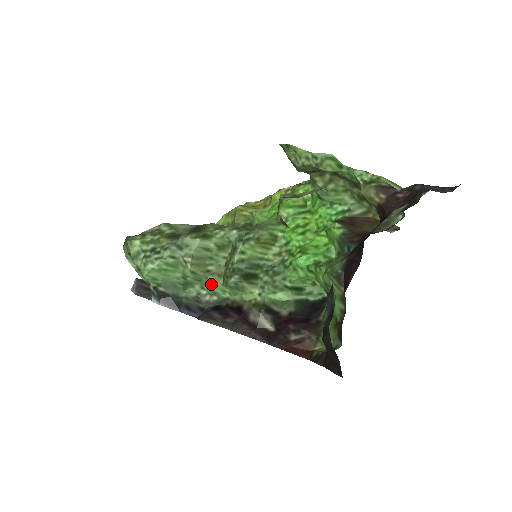
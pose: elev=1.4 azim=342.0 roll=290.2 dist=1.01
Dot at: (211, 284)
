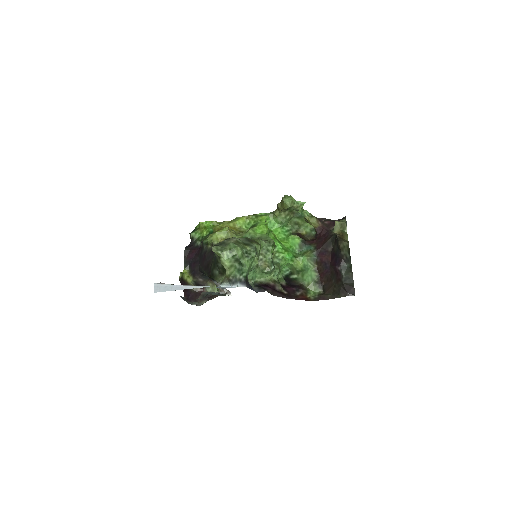
Dot at: (254, 273)
